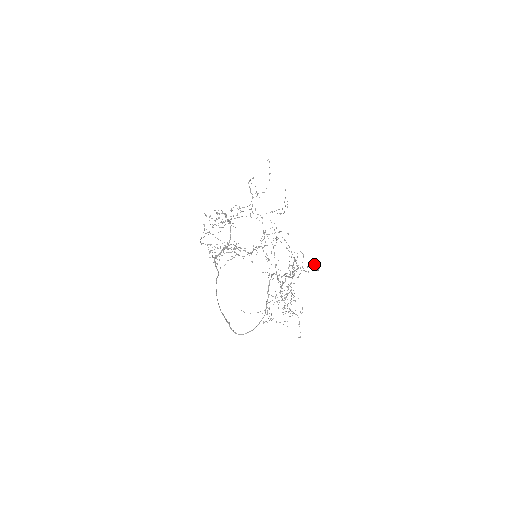
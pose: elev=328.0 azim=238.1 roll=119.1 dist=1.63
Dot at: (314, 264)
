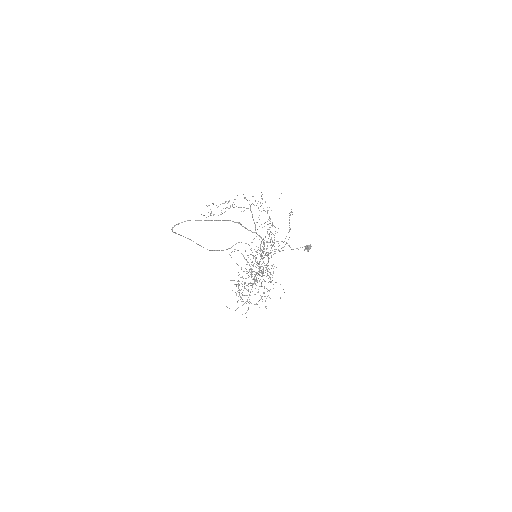
Dot at: occluded
